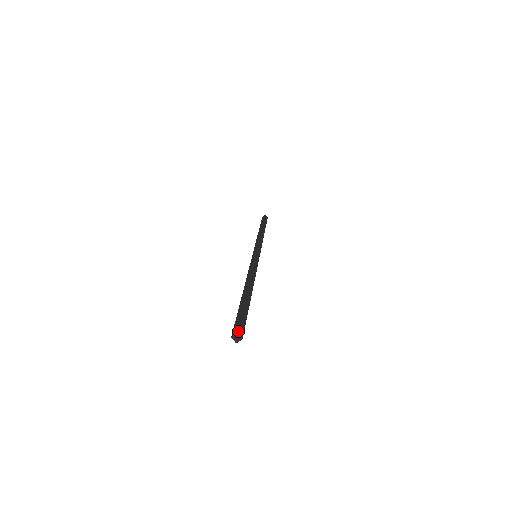
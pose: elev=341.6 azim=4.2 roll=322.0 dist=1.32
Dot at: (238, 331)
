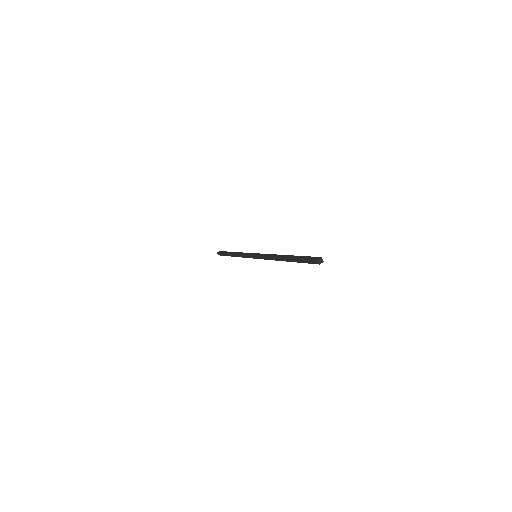
Dot at: (320, 257)
